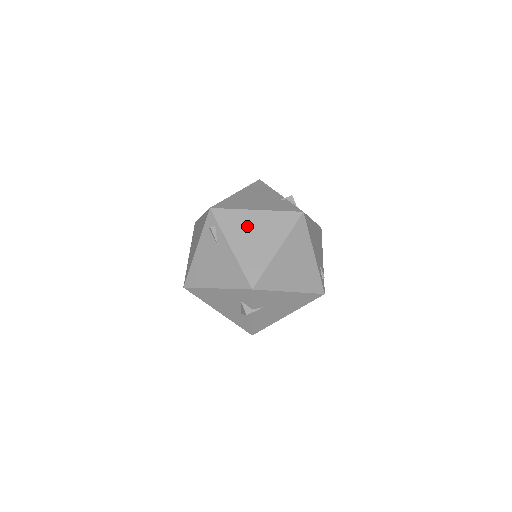
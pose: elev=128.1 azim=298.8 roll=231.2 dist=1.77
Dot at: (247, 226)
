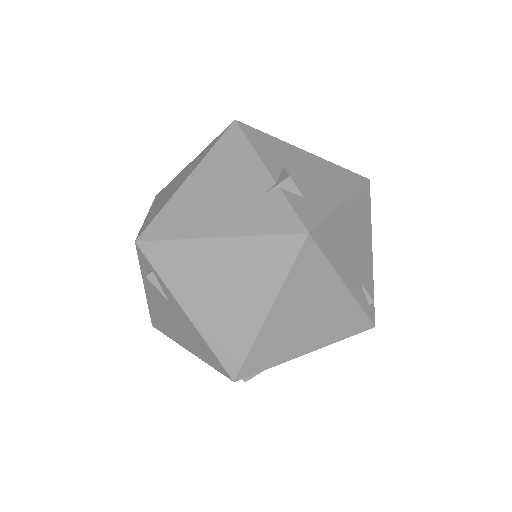
Dot at: (206, 271)
